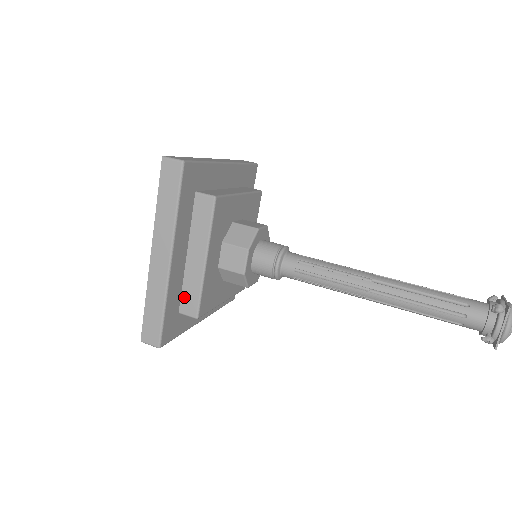
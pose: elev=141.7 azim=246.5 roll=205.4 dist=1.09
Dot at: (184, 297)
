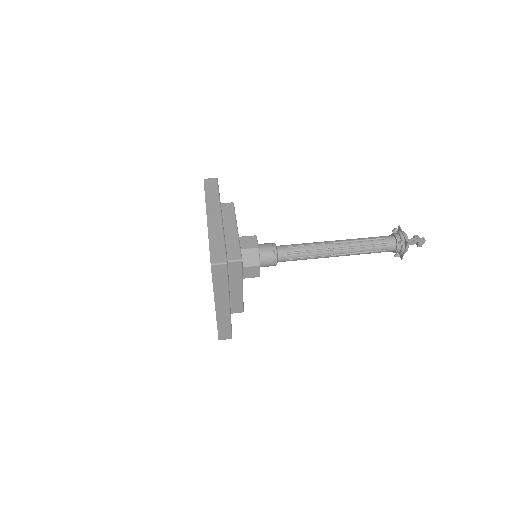
Dot at: (232, 307)
